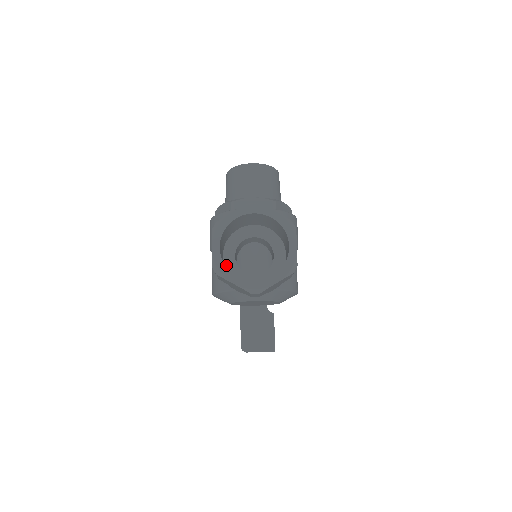
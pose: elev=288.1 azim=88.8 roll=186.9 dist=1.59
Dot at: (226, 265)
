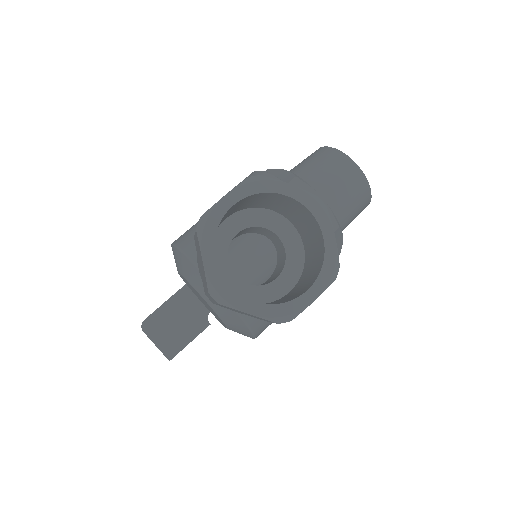
Dot at: (218, 231)
